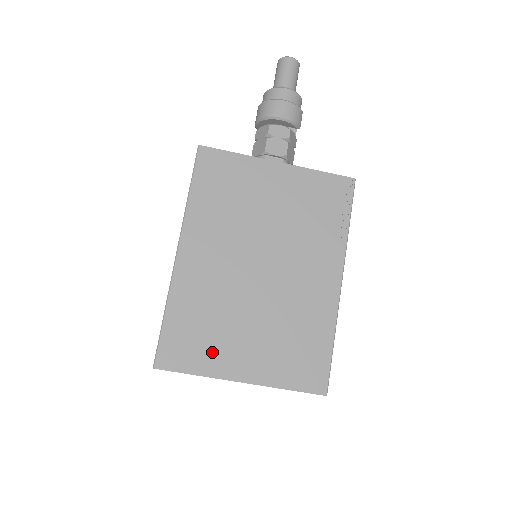
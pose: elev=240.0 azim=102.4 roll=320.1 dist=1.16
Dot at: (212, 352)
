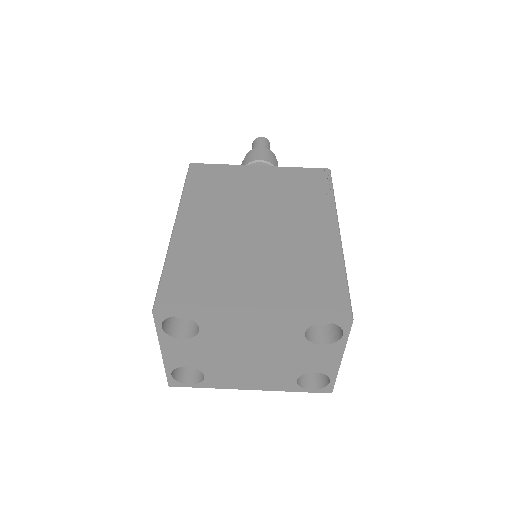
Dot at: (216, 292)
